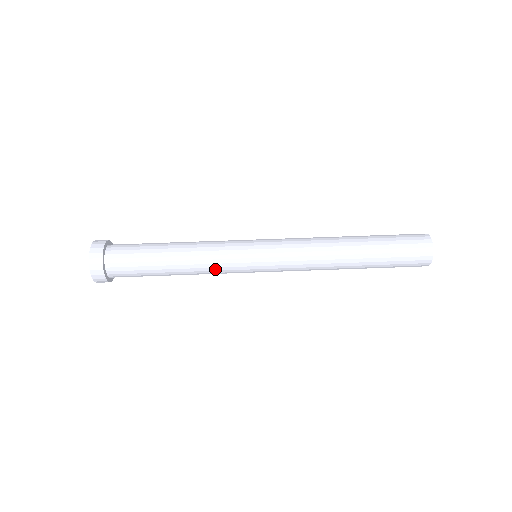
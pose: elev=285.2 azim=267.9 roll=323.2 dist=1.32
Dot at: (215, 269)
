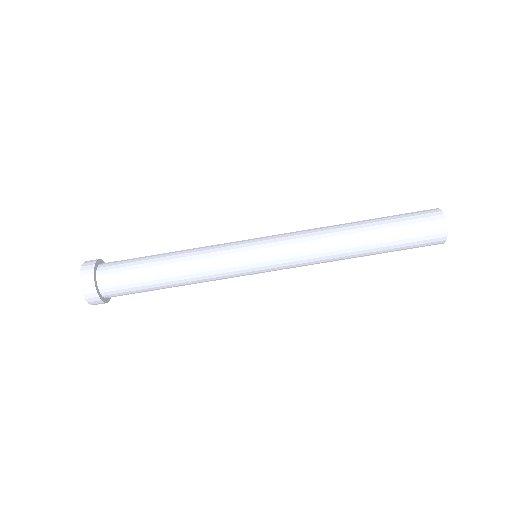
Dot at: occluded
